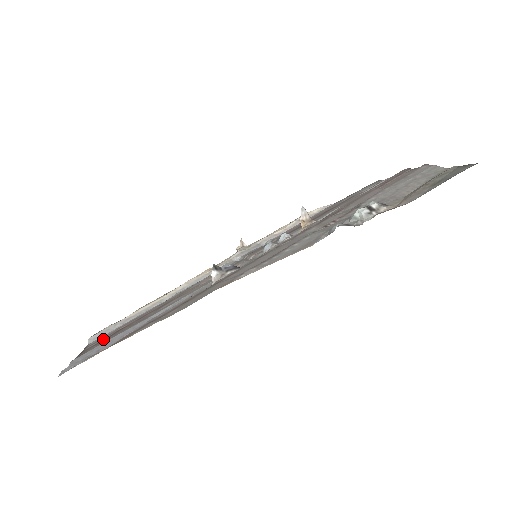
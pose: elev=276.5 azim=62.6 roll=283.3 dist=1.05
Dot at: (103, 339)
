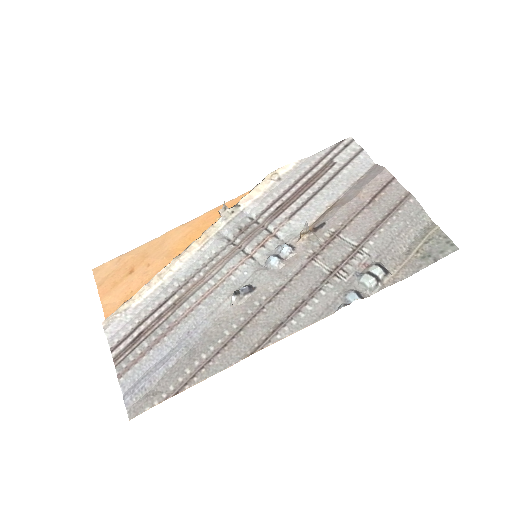
Dot at: (129, 343)
